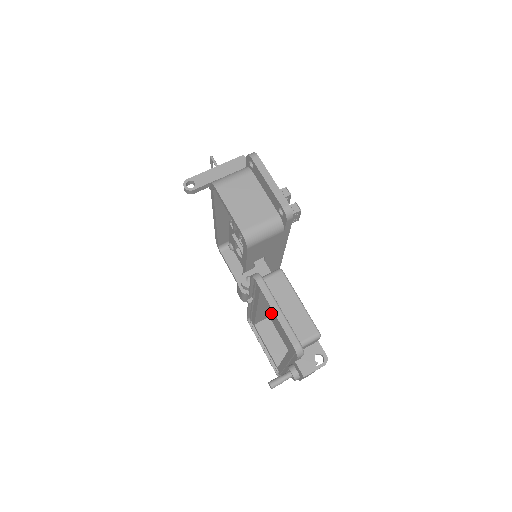
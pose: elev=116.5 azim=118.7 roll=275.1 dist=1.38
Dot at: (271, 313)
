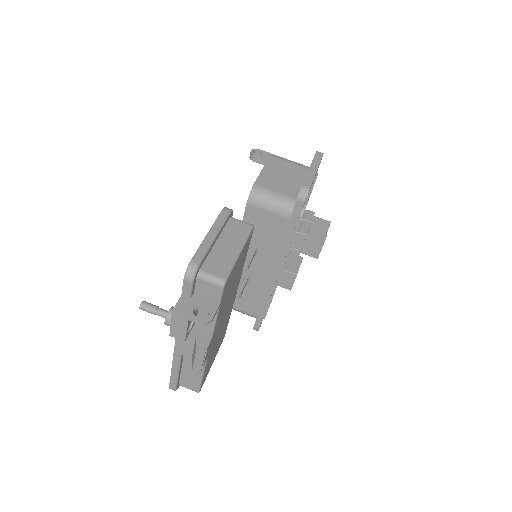
Dot at: occluded
